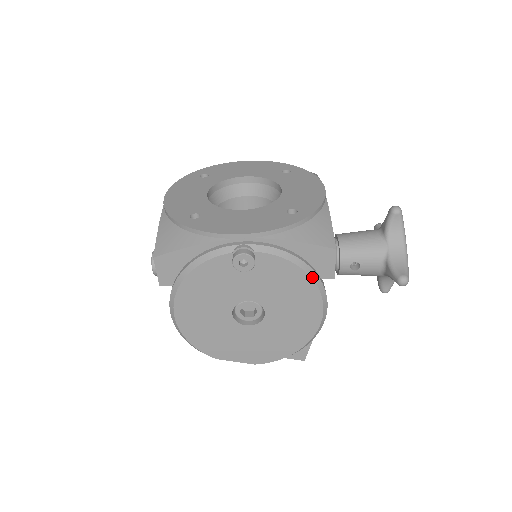
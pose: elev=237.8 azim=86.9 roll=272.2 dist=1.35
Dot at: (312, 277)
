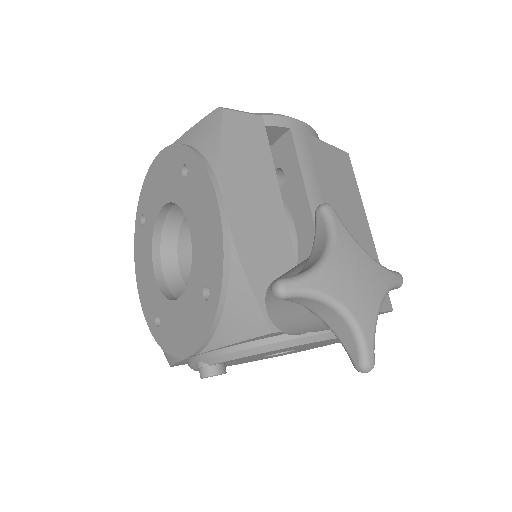
Dot at: (284, 347)
